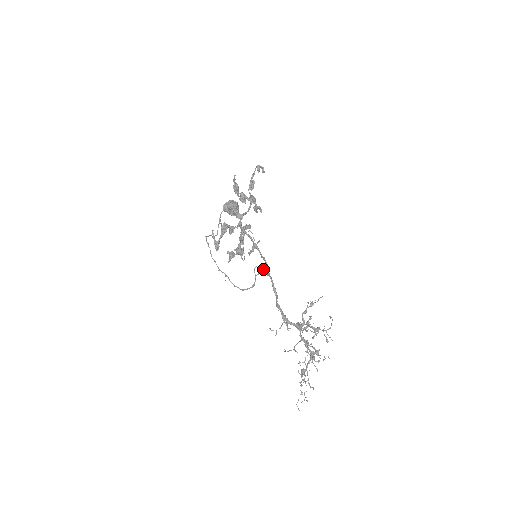
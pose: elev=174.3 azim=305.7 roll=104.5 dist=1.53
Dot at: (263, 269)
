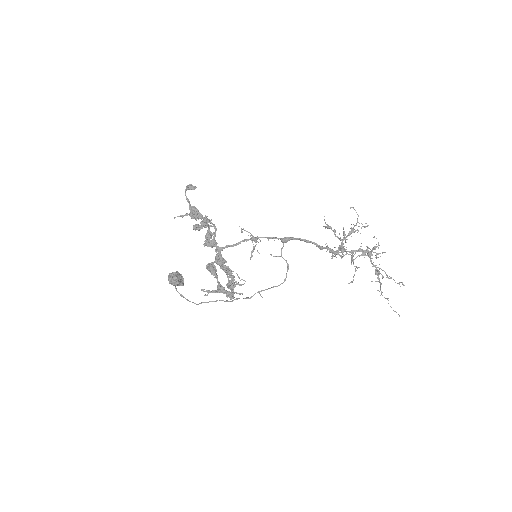
Dot at: (282, 240)
